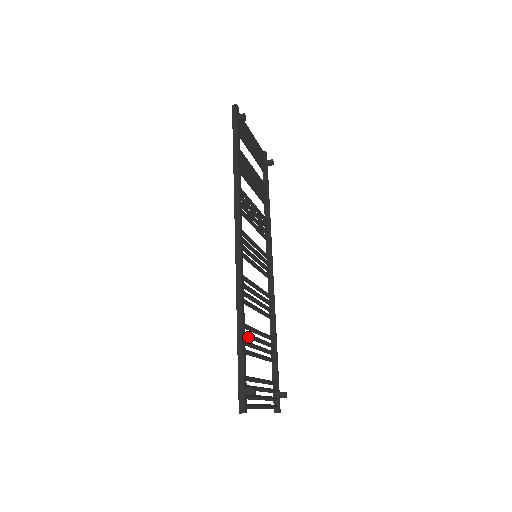
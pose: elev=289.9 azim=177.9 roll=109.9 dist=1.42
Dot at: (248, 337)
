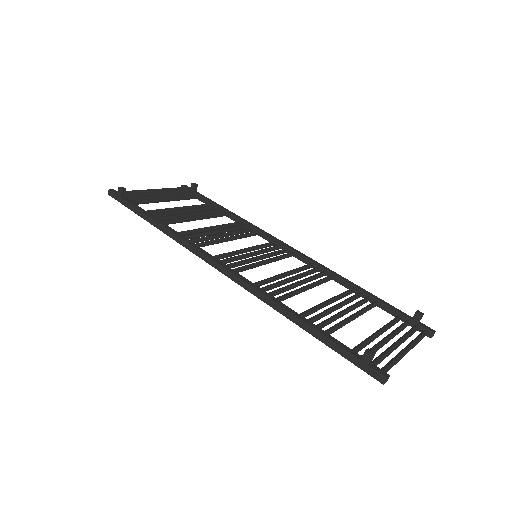
Dot at: (318, 319)
